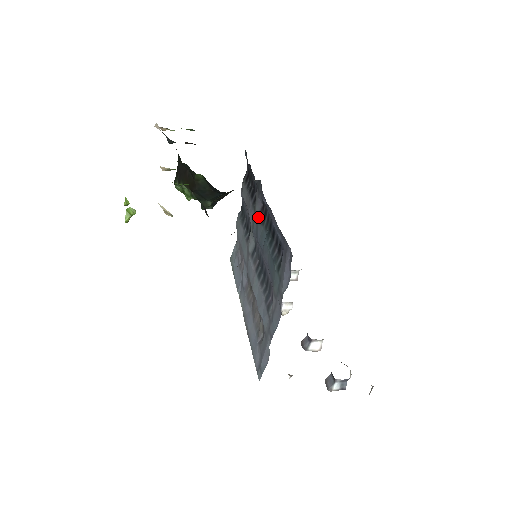
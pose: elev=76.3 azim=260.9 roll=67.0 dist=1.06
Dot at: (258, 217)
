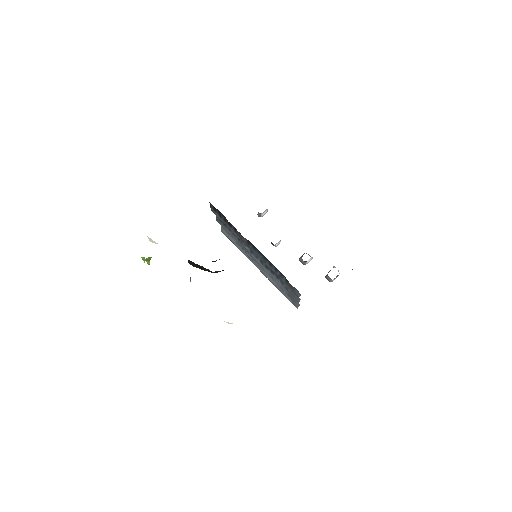
Dot at: (247, 244)
